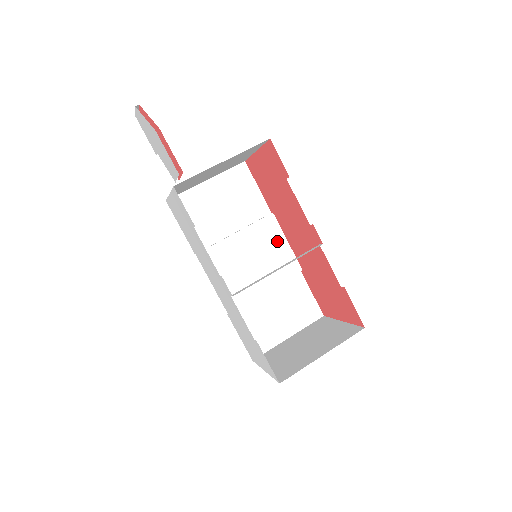
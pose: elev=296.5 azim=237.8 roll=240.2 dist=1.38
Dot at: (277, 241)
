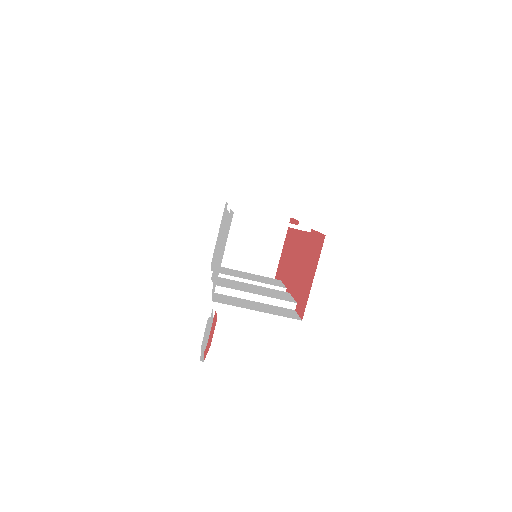
Dot at: occluded
